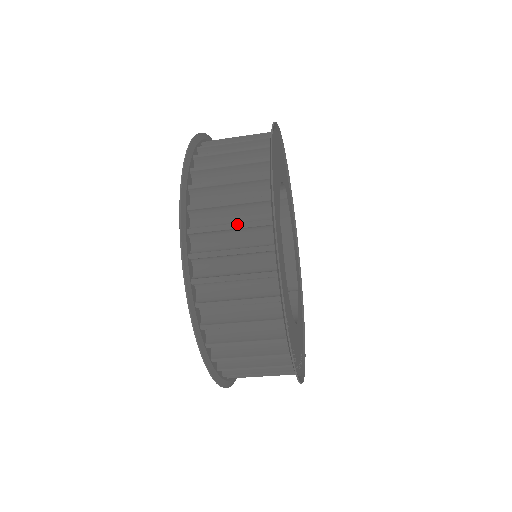
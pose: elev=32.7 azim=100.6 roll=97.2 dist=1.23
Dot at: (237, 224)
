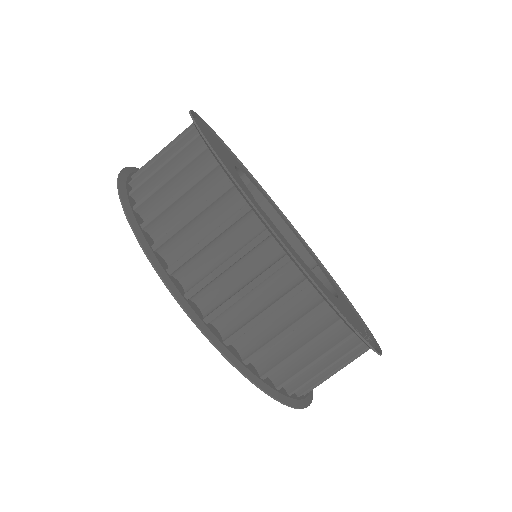
Dot at: (214, 232)
